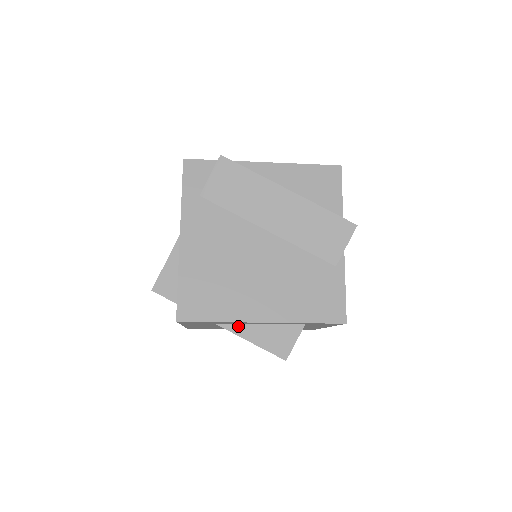
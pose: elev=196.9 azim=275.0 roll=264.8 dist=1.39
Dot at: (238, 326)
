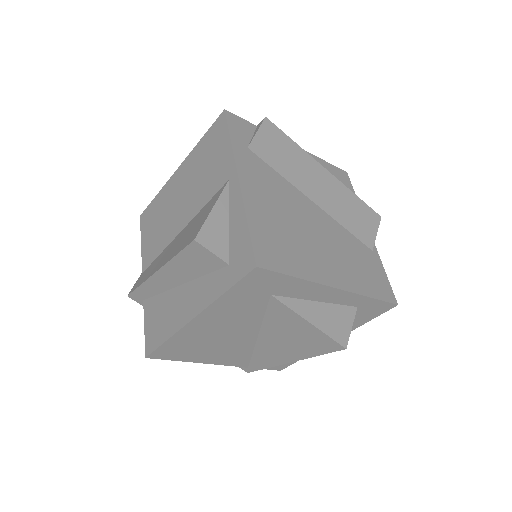
Dot at: (296, 301)
